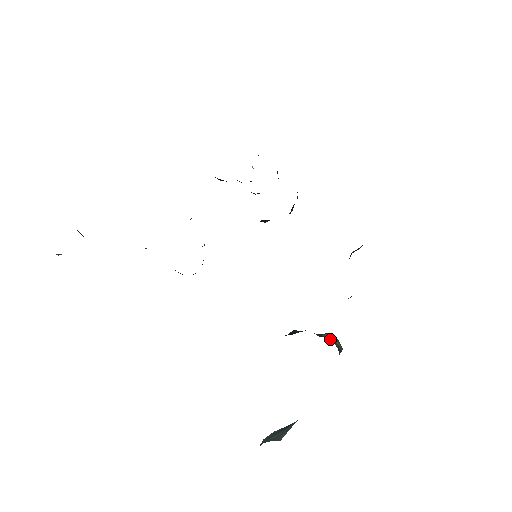
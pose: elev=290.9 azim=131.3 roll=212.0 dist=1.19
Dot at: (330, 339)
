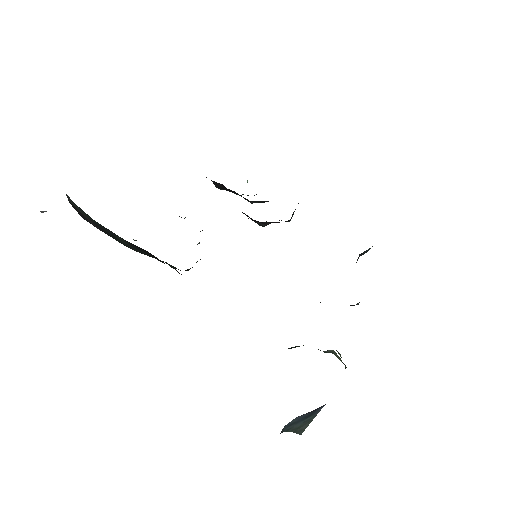
Dot at: (334, 354)
